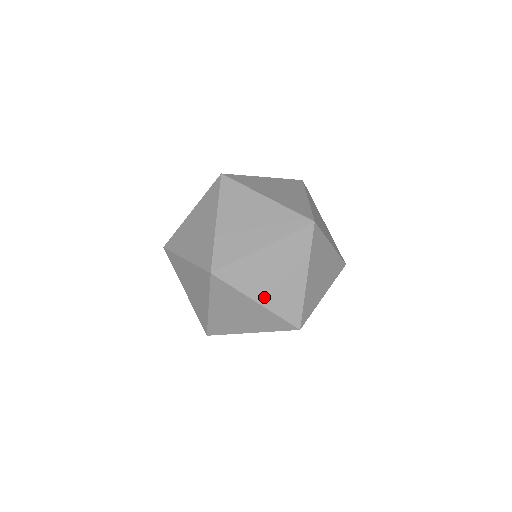
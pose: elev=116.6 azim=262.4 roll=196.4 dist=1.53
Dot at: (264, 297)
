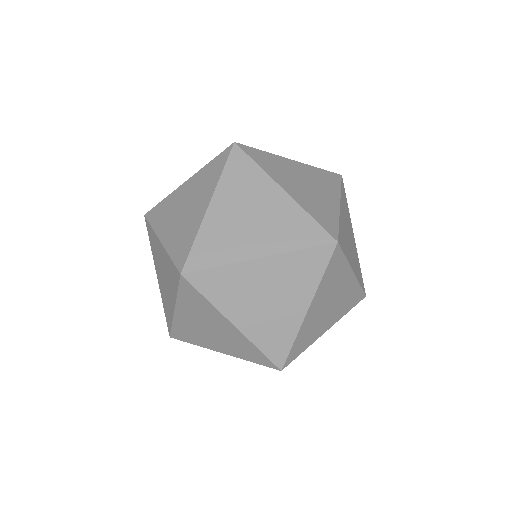
Dot at: (245, 321)
